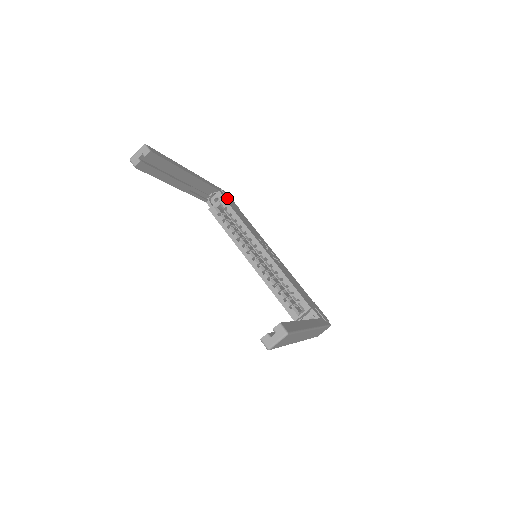
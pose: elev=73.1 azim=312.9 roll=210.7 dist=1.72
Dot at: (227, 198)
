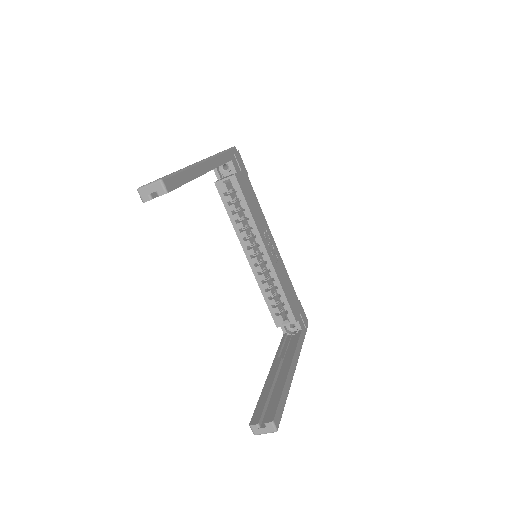
Dot at: (238, 167)
